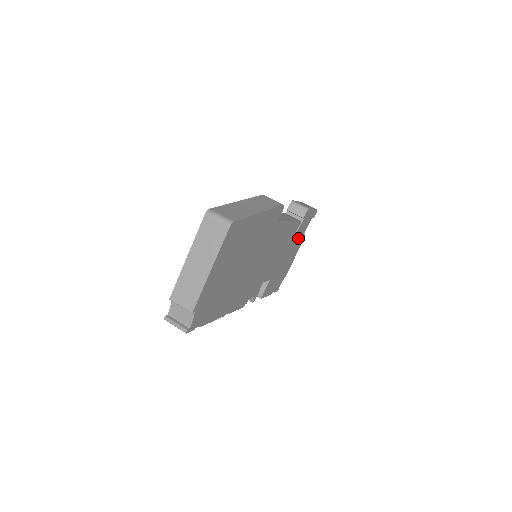
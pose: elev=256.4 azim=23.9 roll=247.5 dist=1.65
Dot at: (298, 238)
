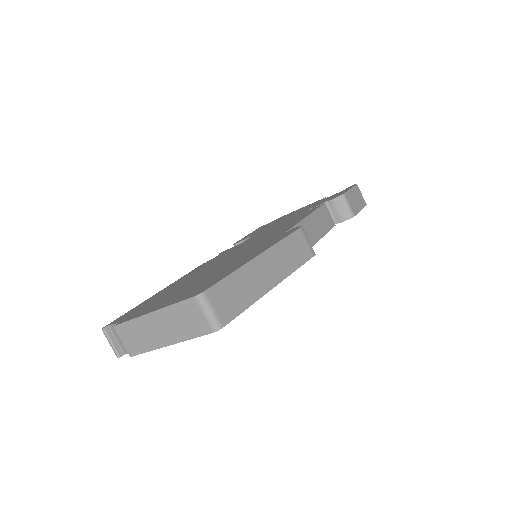
Dot at: occluded
